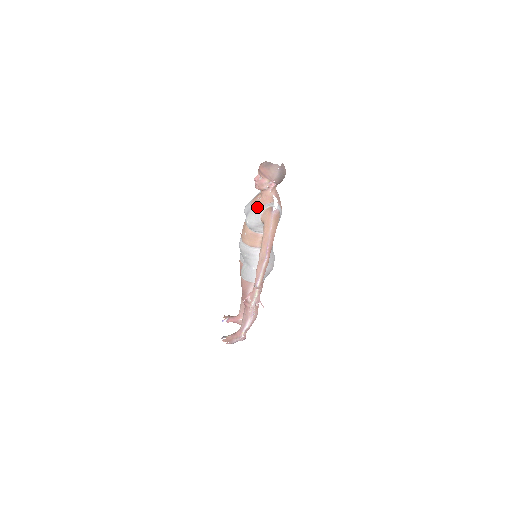
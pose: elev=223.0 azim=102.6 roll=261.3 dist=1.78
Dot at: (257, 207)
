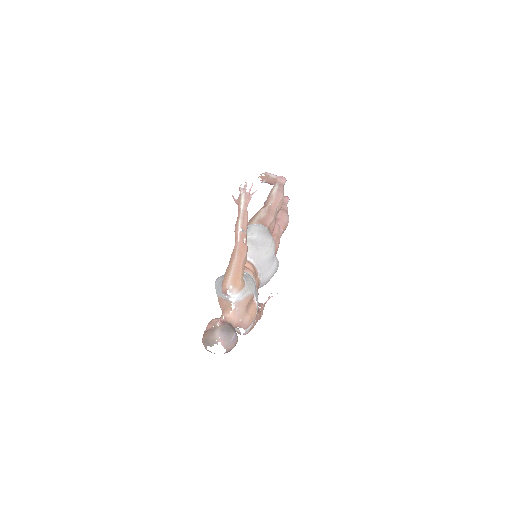
Dot at: occluded
